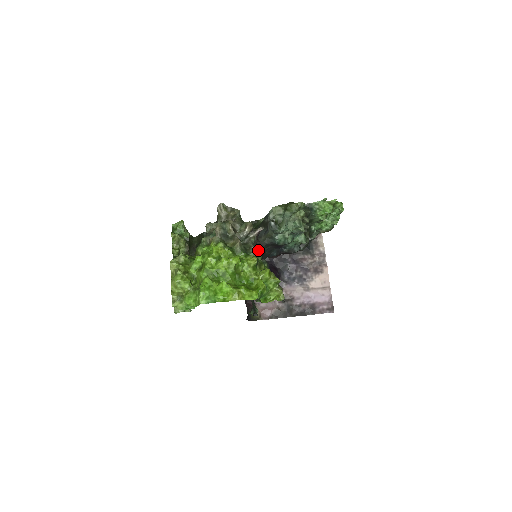
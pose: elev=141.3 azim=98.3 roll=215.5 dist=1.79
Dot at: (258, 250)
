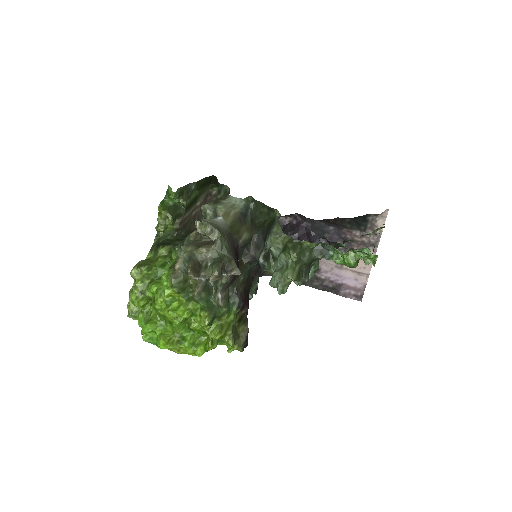
Dot at: (241, 275)
